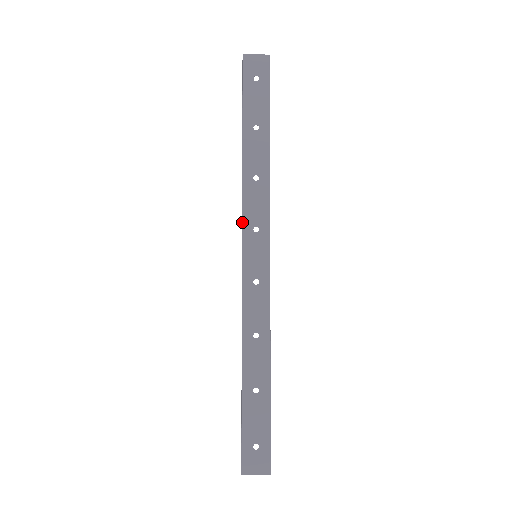
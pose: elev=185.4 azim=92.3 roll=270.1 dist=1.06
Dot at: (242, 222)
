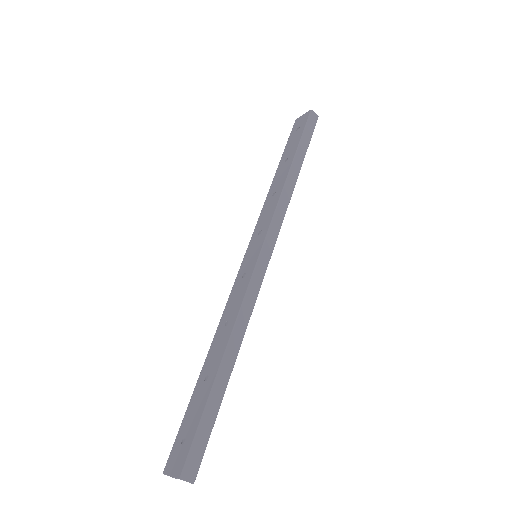
Dot at: (254, 231)
